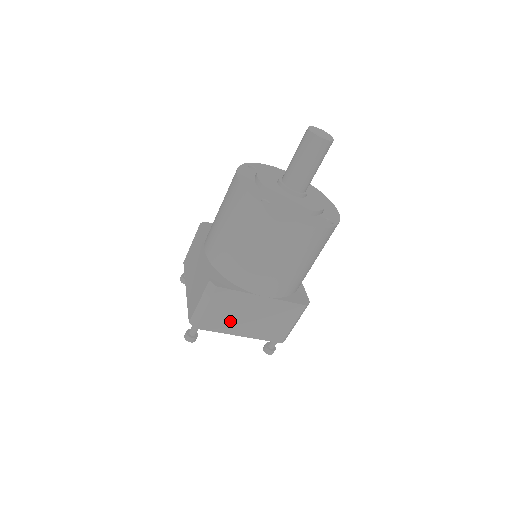
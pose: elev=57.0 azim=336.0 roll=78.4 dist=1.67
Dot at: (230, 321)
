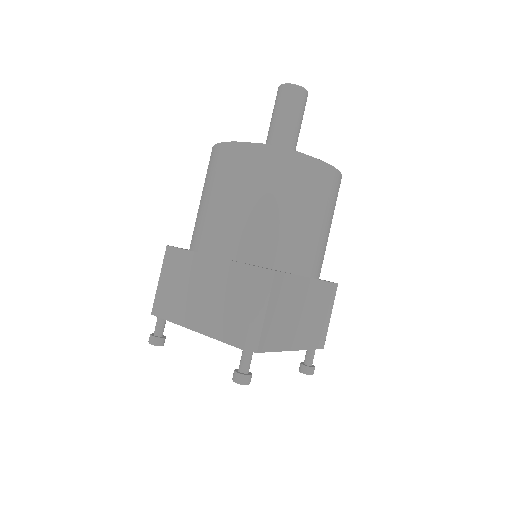
Dot at: (286, 328)
